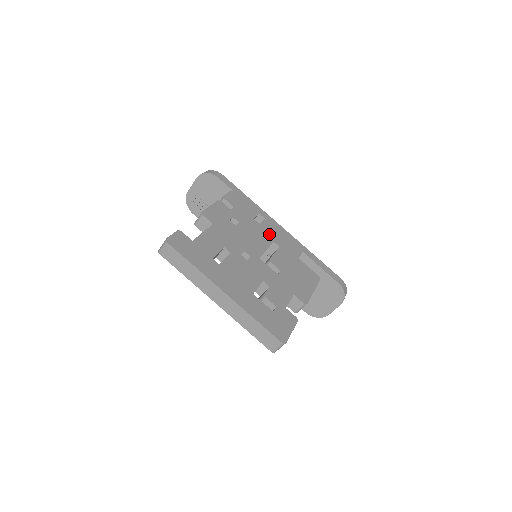
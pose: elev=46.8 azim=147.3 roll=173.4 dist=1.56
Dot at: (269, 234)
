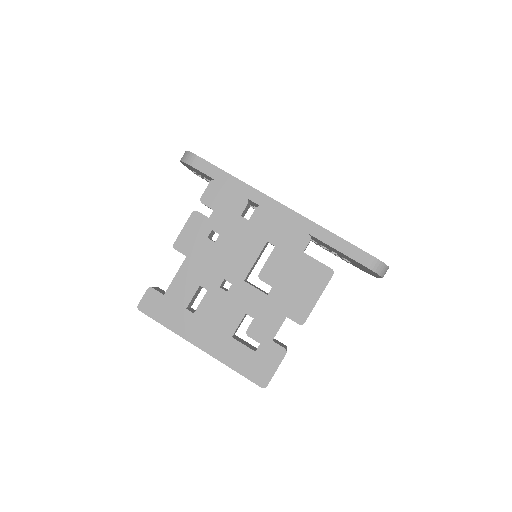
Dot at: (262, 231)
